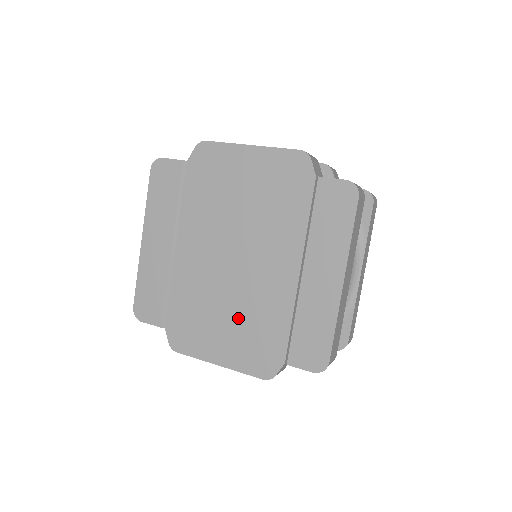
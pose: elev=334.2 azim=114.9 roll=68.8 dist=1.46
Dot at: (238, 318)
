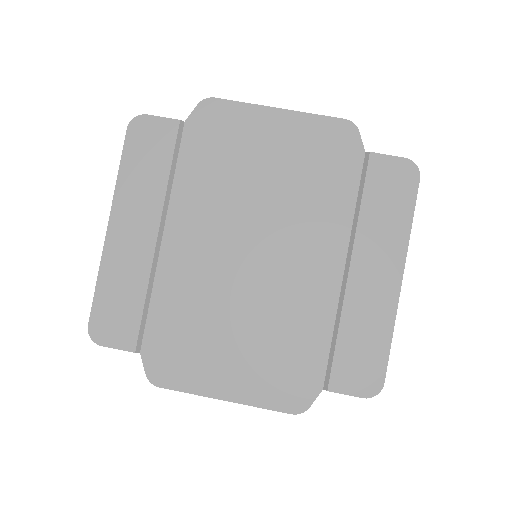
Dot at: (257, 333)
